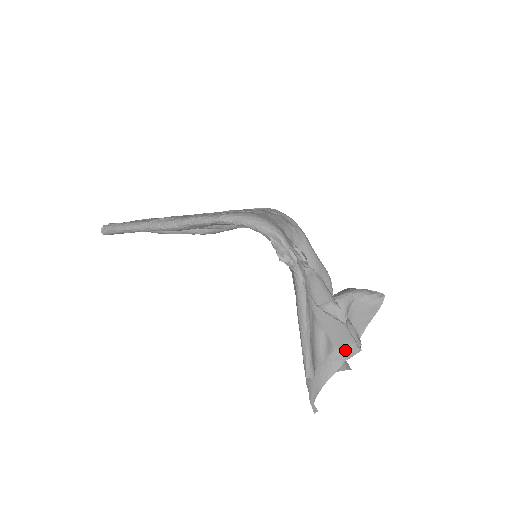
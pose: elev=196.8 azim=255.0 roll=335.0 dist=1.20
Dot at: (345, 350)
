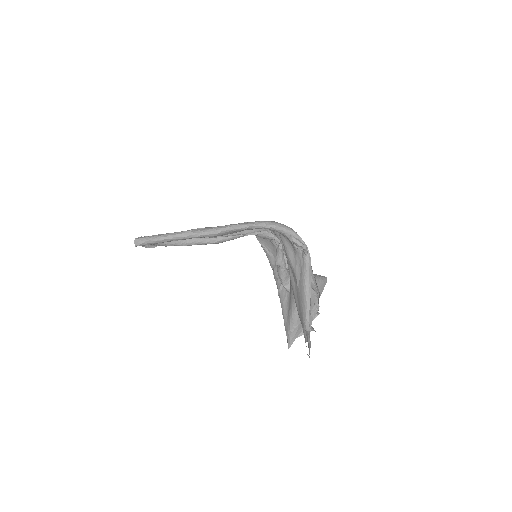
Dot at: occluded
